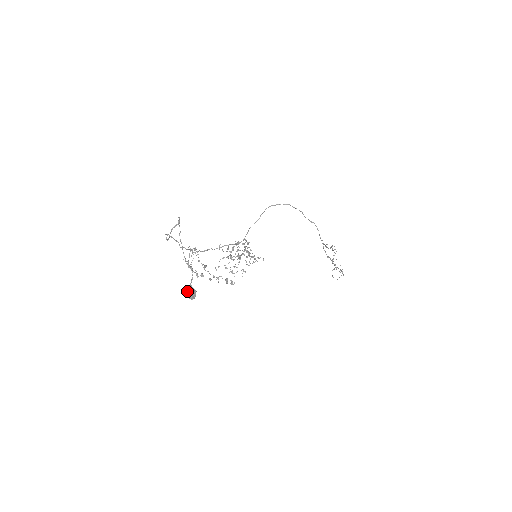
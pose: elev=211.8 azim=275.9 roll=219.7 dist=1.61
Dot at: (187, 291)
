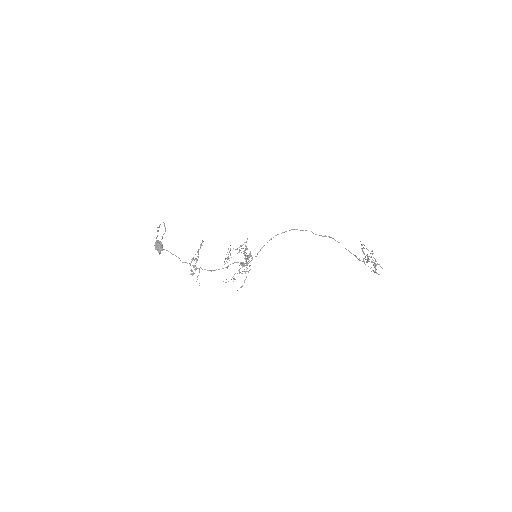
Dot at: occluded
